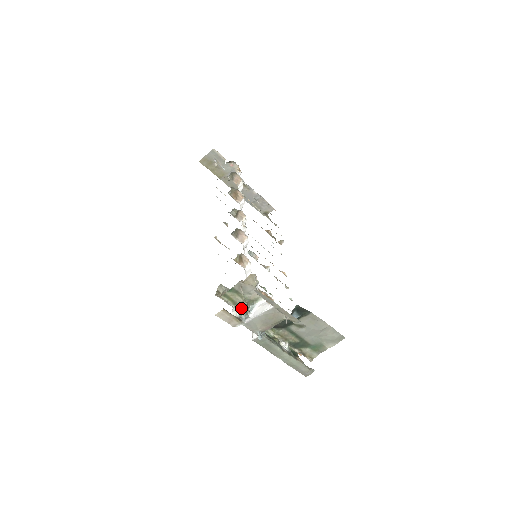
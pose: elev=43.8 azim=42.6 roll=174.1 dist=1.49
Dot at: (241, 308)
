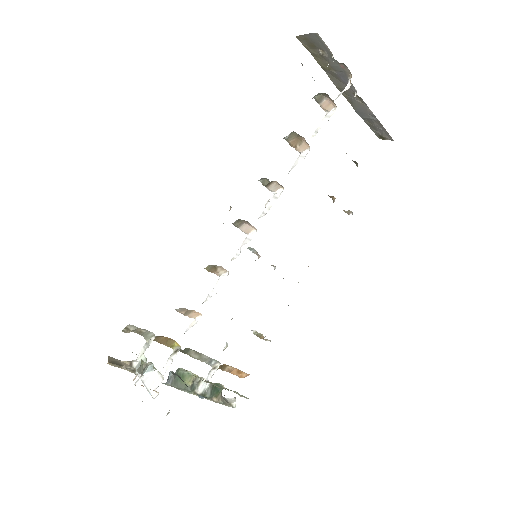
Dot at: occluded
